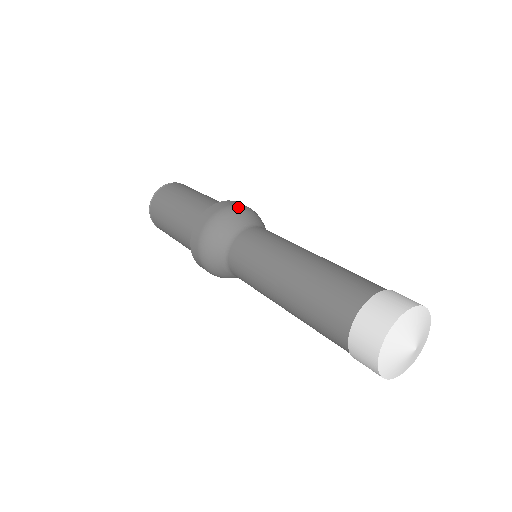
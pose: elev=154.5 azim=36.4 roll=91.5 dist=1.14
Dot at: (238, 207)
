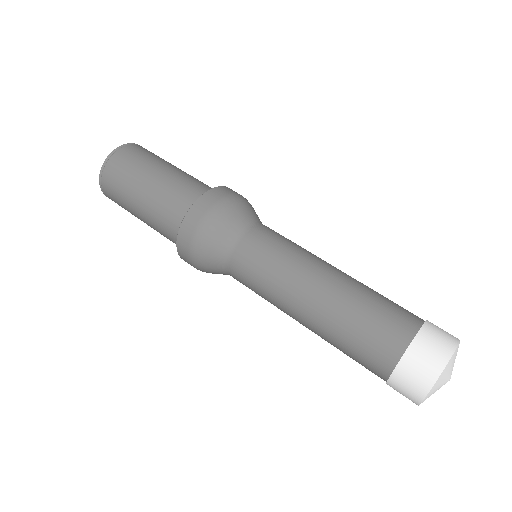
Dot at: (231, 200)
